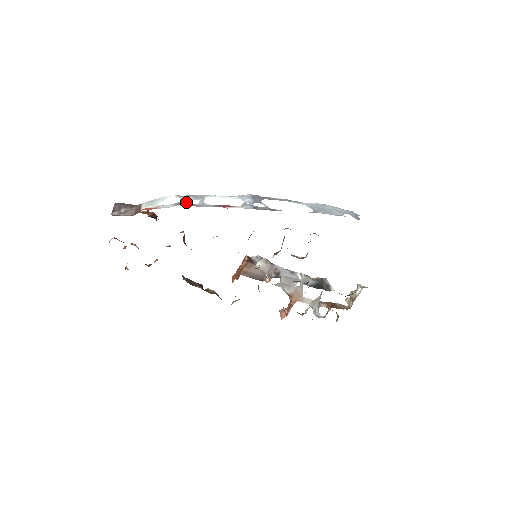
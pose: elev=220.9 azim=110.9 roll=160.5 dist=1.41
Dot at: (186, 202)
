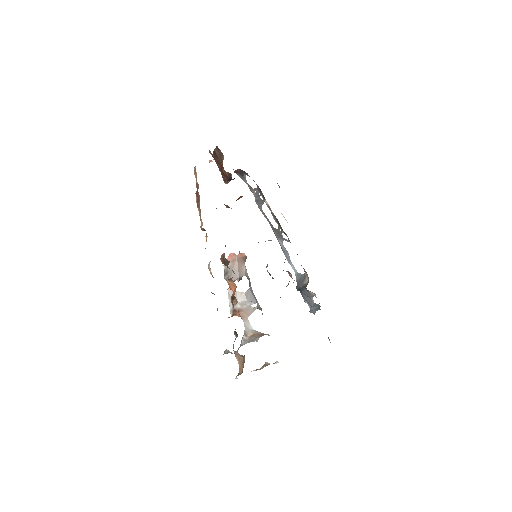
Dot at: occluded
